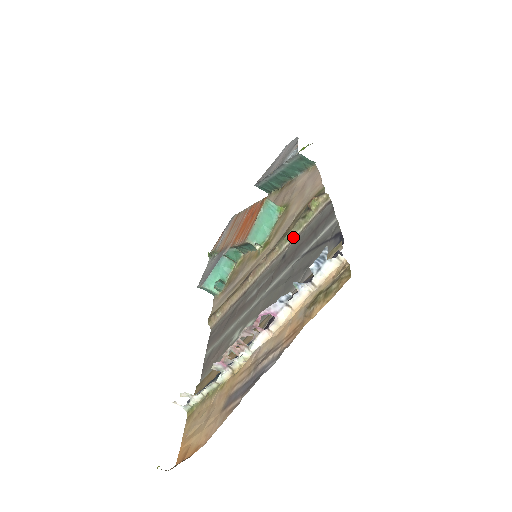
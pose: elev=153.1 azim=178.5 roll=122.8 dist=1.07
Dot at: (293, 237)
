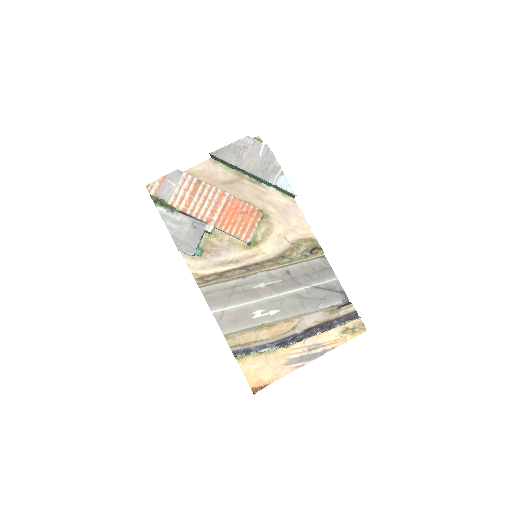
Dot at: (295, 262)
